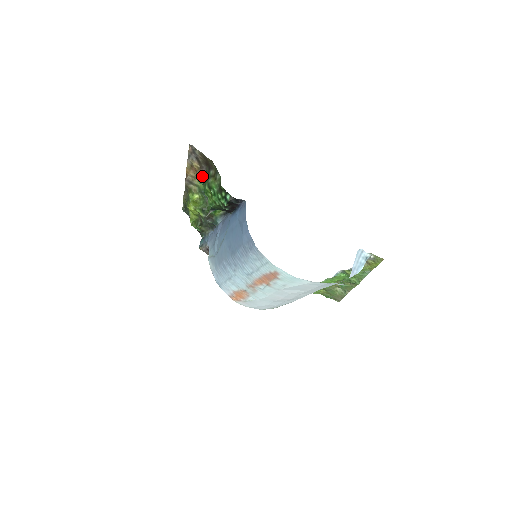
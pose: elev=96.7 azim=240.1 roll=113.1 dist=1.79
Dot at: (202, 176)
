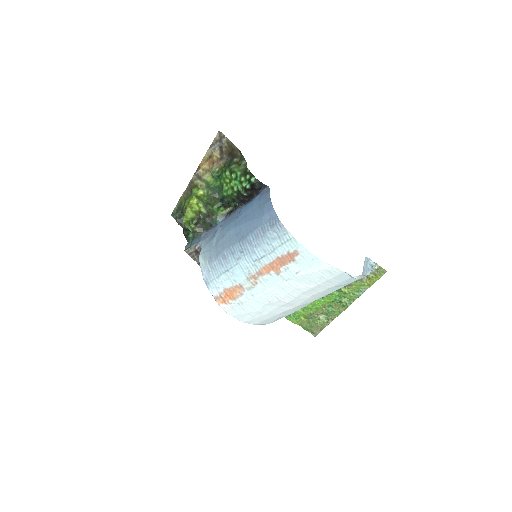
Dot at: (219, 168)
